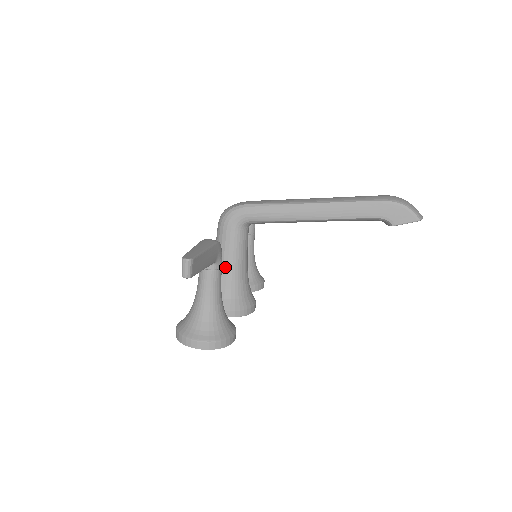
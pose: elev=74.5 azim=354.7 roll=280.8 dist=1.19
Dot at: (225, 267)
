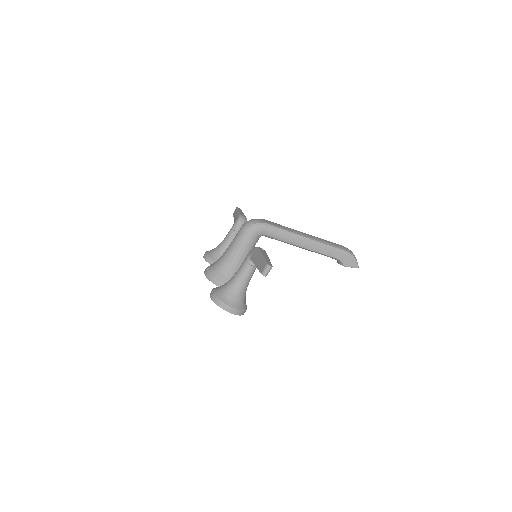
Dot at: (238, 258)
